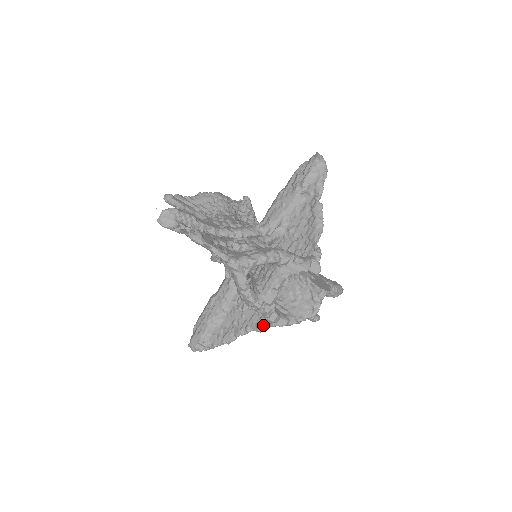
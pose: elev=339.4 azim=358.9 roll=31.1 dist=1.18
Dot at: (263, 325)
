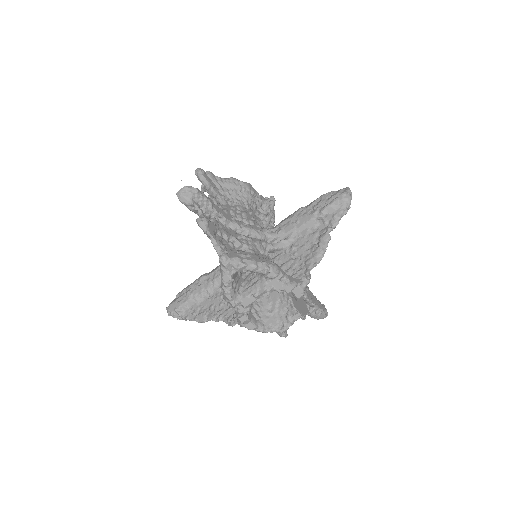
Dot at: (234, 321)
